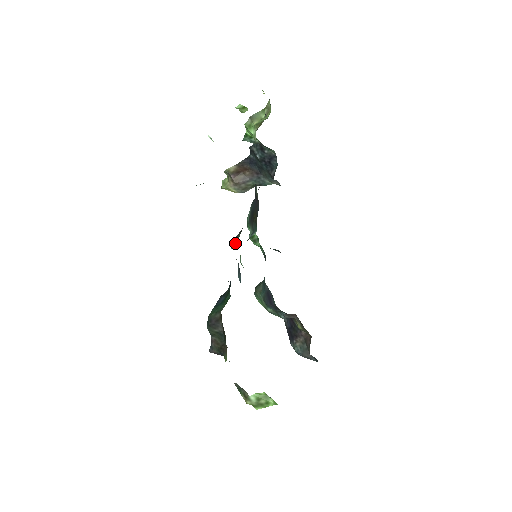
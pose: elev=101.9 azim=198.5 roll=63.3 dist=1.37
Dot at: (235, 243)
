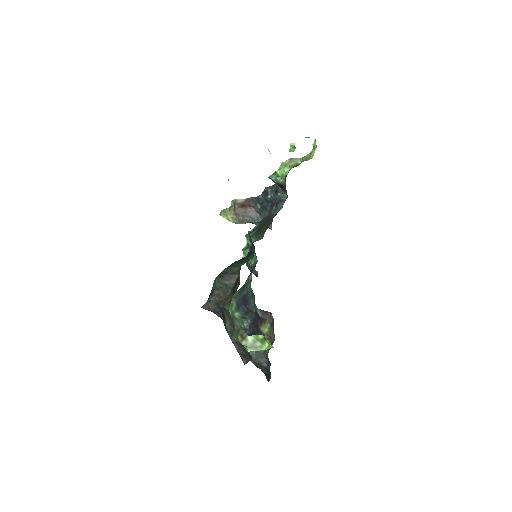
Dot at: (251, 234)
